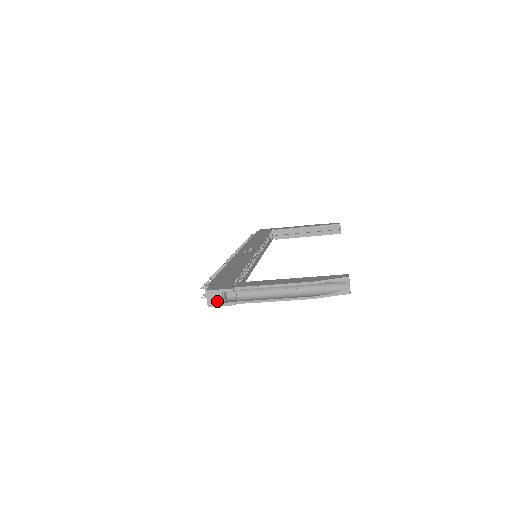
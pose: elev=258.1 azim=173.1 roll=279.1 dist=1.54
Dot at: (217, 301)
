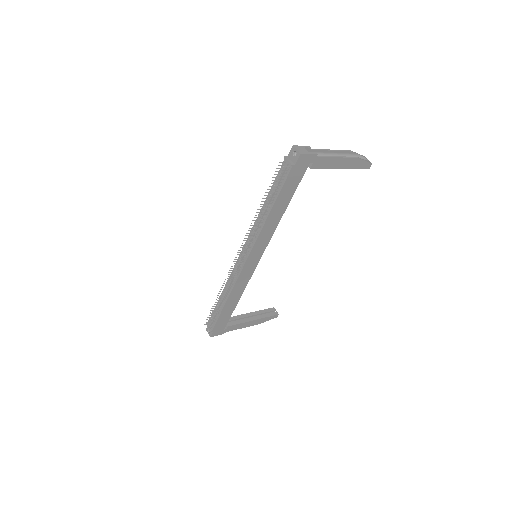
Dot at: (304, 151)
